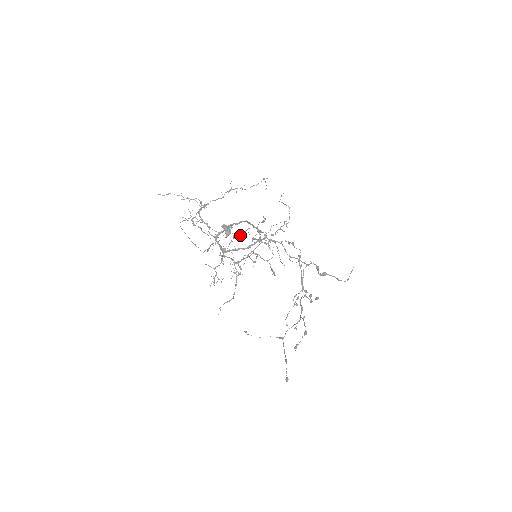
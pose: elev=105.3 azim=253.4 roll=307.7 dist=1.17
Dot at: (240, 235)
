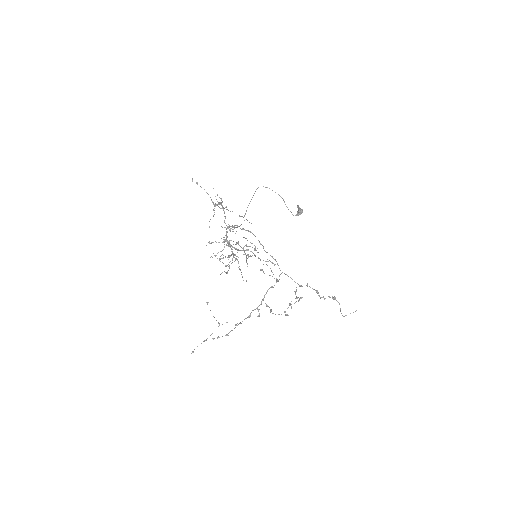
Dot at: occluded
